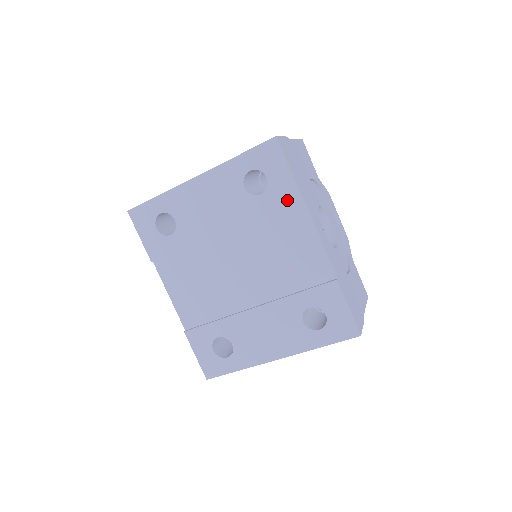
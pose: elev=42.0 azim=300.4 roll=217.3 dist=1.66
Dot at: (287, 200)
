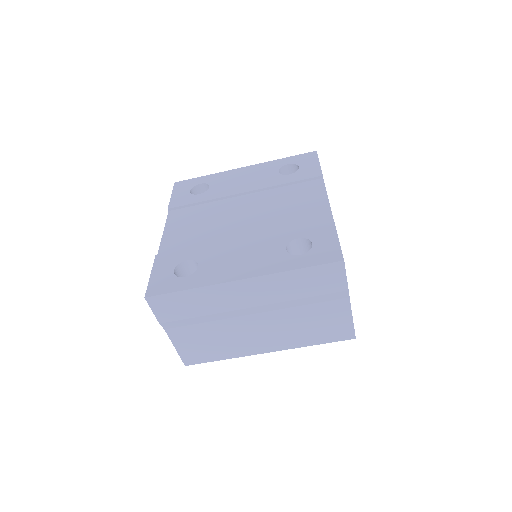
Dot at: (310, 177)
